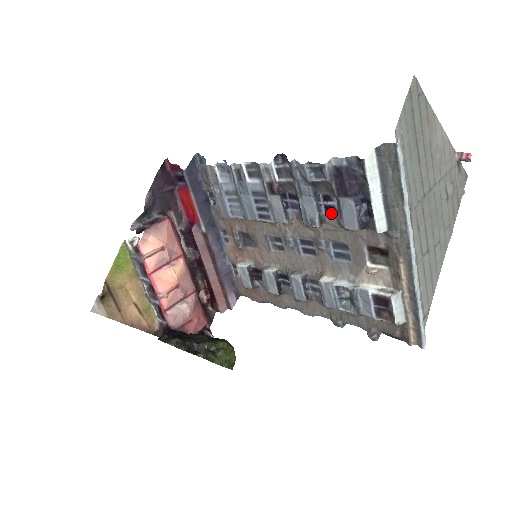
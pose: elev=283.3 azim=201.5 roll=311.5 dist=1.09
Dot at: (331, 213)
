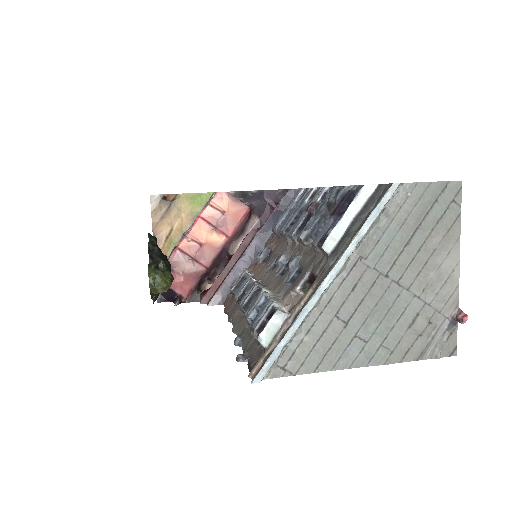
Dot at: occluded
